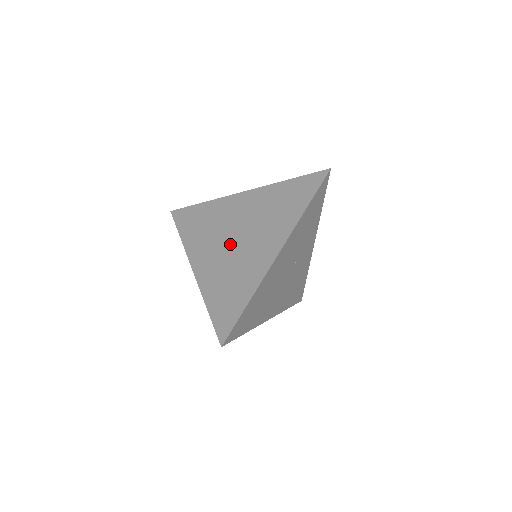
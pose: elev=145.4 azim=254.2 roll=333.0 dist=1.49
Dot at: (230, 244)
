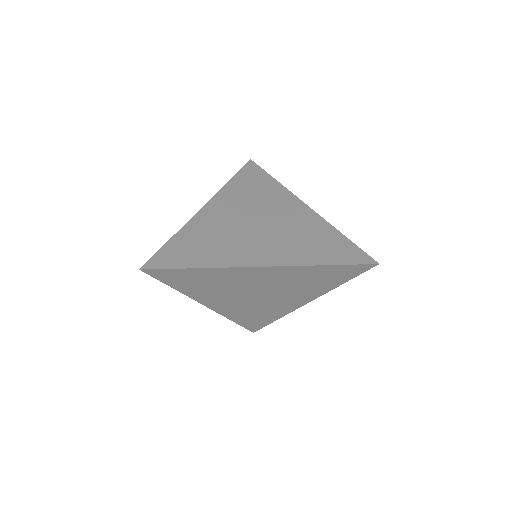
Dot at: (247, 222)
